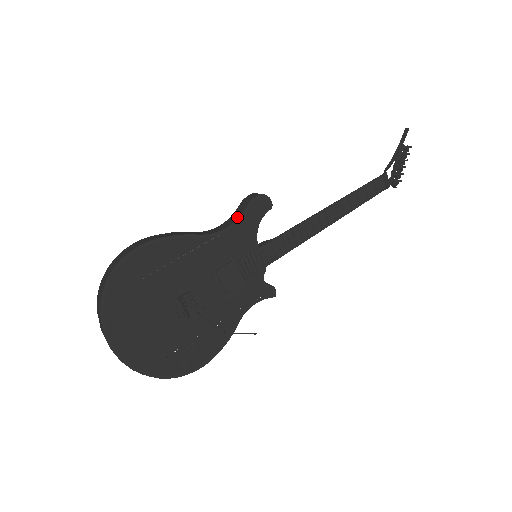
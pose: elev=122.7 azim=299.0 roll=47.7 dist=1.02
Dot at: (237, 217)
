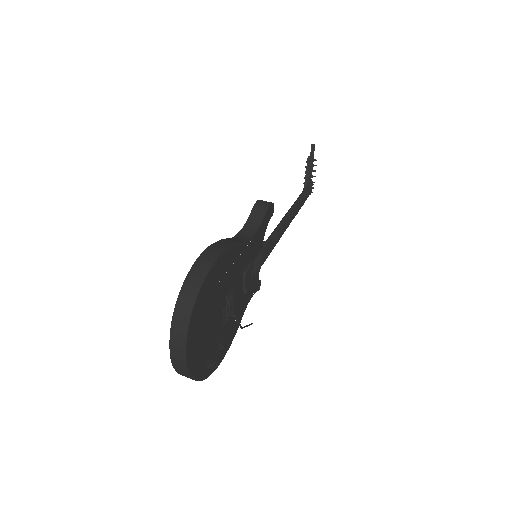
Dot at: (258, 224)
